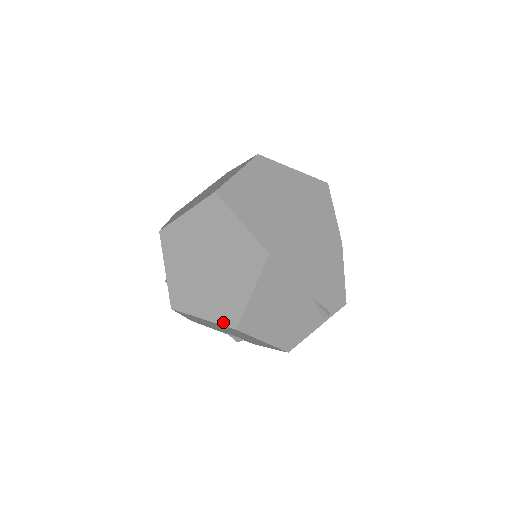
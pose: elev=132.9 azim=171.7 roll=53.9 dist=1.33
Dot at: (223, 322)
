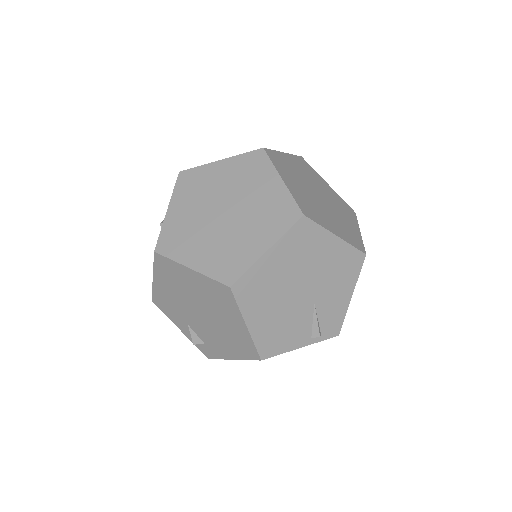
Dot at: (216, 276)
